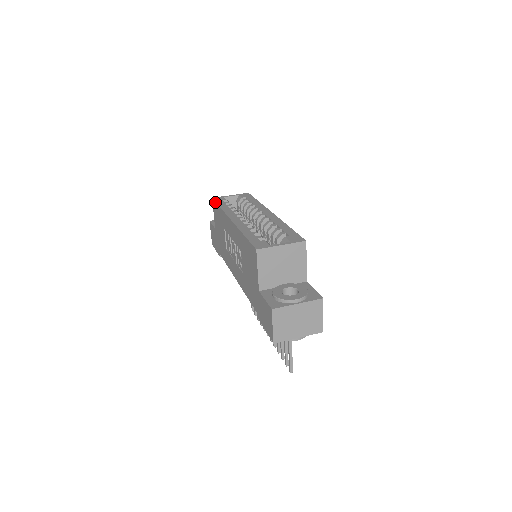
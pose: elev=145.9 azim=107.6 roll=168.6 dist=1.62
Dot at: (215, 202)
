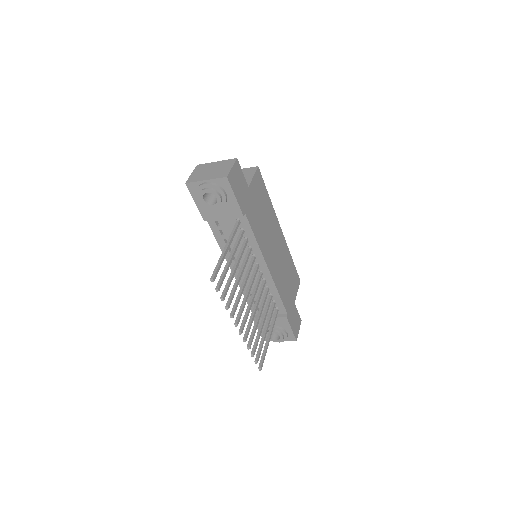
Dot at: occluded
